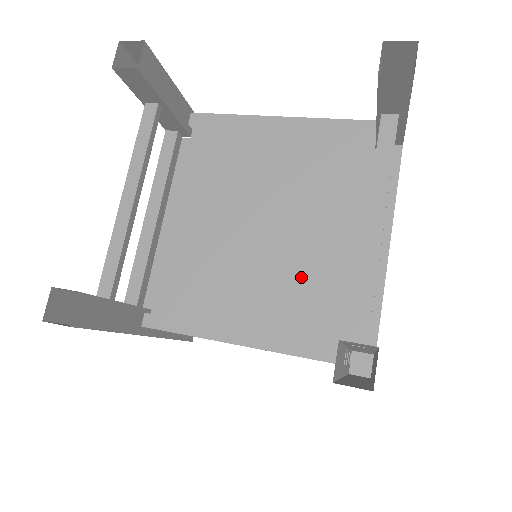
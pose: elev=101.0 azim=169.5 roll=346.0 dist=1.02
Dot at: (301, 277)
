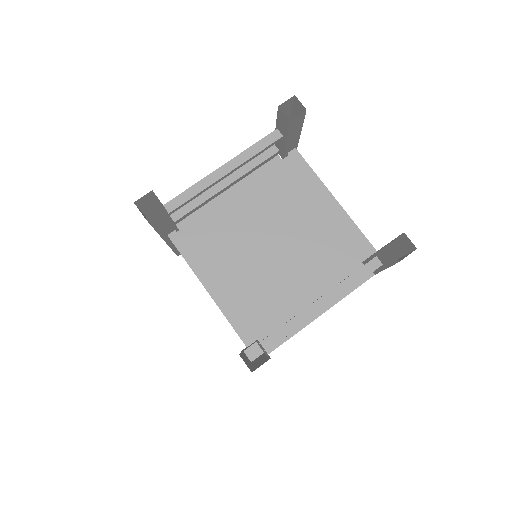
Dot at: (267, 288)
